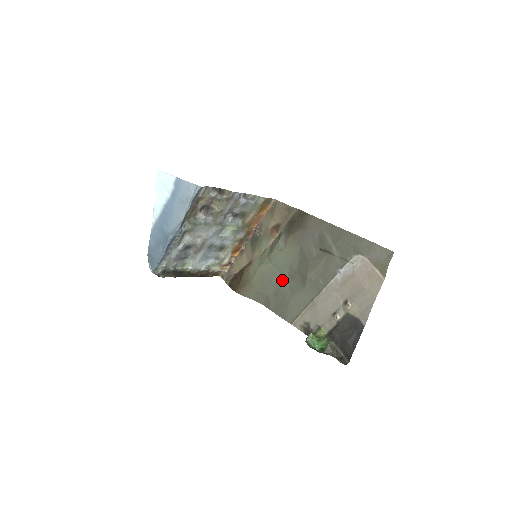
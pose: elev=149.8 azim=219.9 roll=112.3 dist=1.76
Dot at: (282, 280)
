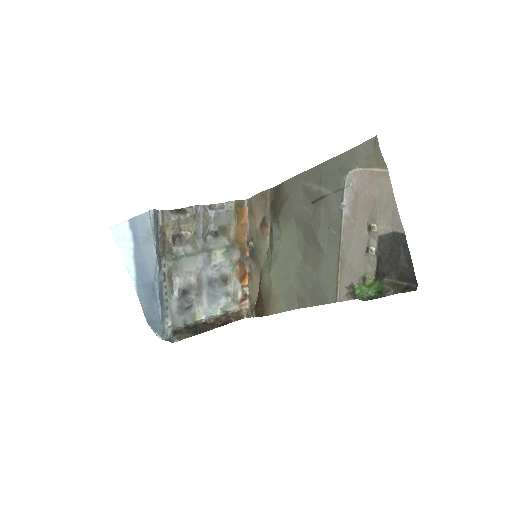
Dot at: (299, 266)
